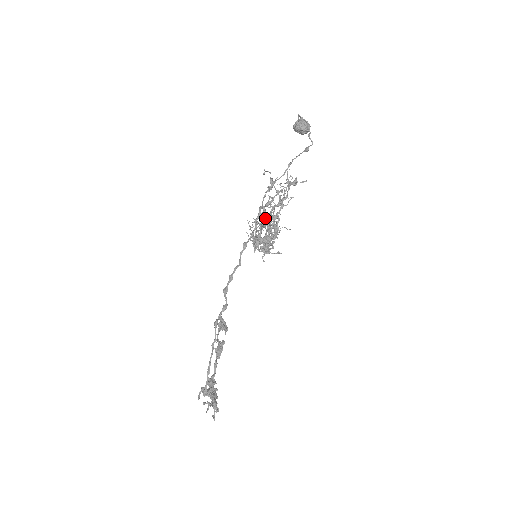
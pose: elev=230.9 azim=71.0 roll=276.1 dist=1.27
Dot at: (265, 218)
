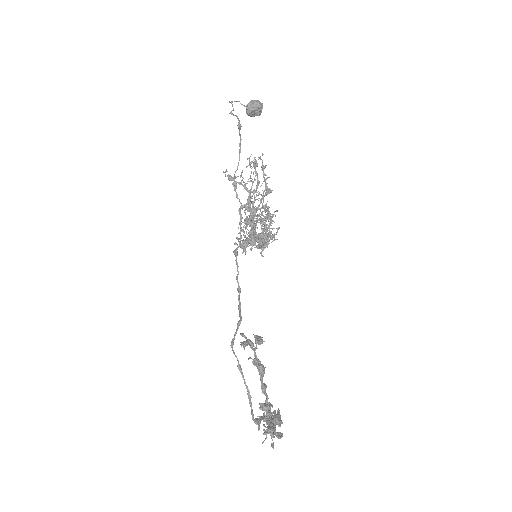
Dot at: occluded
